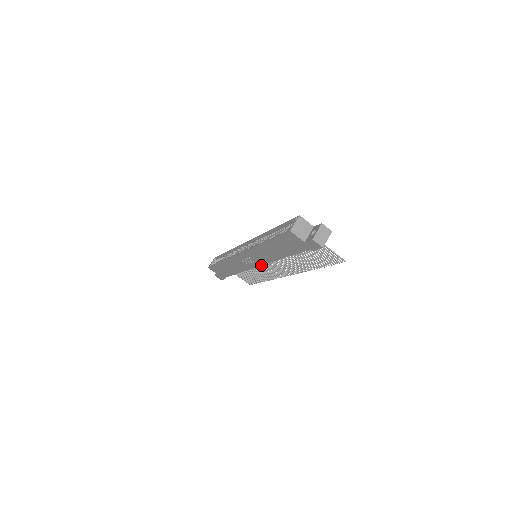
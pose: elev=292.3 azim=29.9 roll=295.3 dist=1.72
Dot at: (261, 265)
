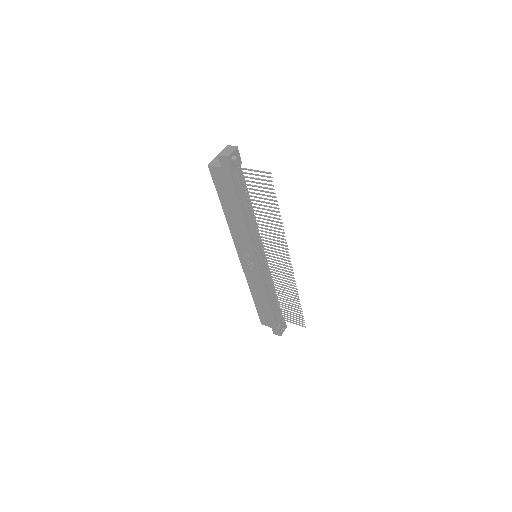
Dot at: (255, 255)
